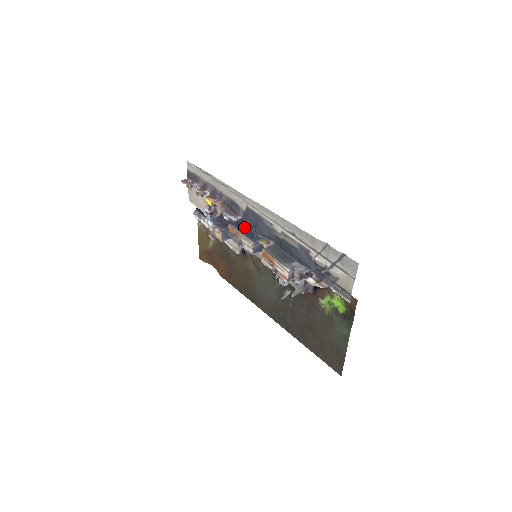
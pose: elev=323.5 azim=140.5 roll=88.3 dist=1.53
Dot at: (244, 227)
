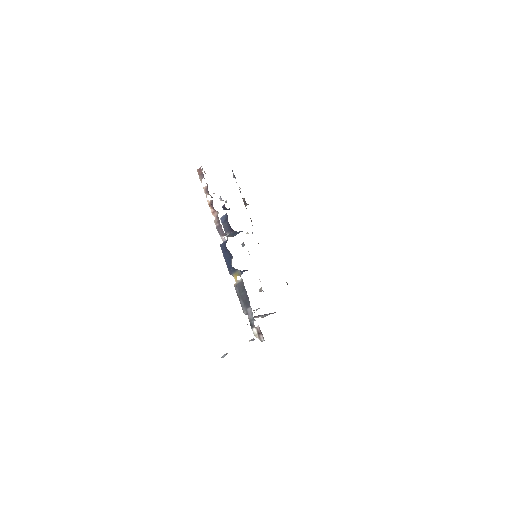
Dot at: (227, 253)
